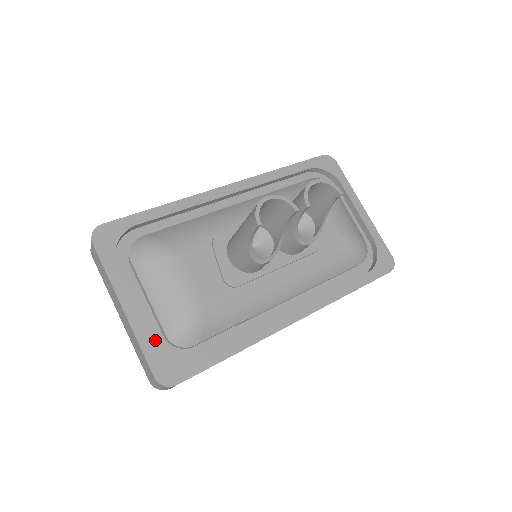
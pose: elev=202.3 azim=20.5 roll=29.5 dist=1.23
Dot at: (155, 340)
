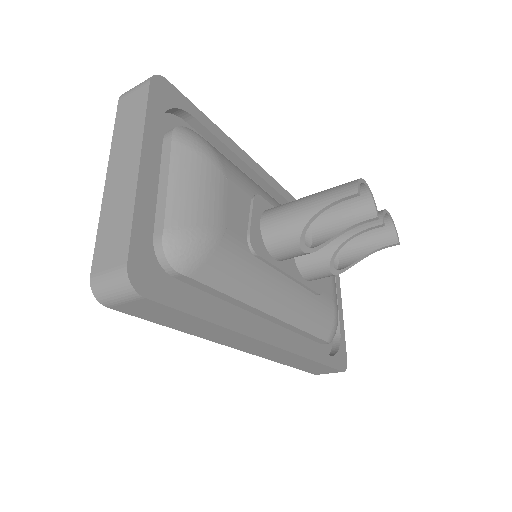
Dot at: occluded
